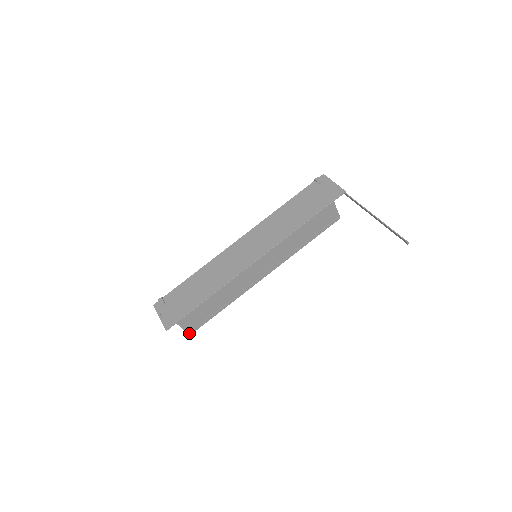
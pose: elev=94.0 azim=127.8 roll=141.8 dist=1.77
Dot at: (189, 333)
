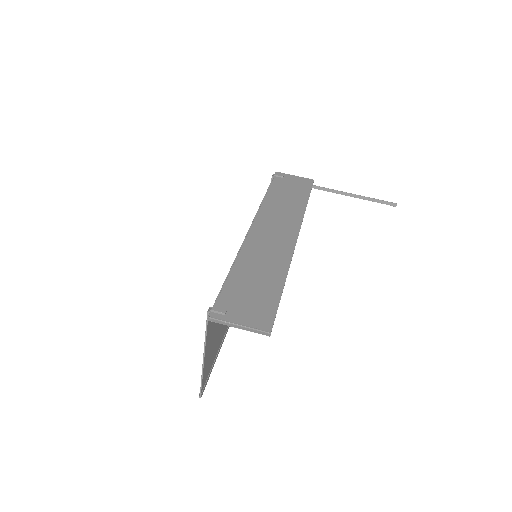
Dot at: (201, 393)
